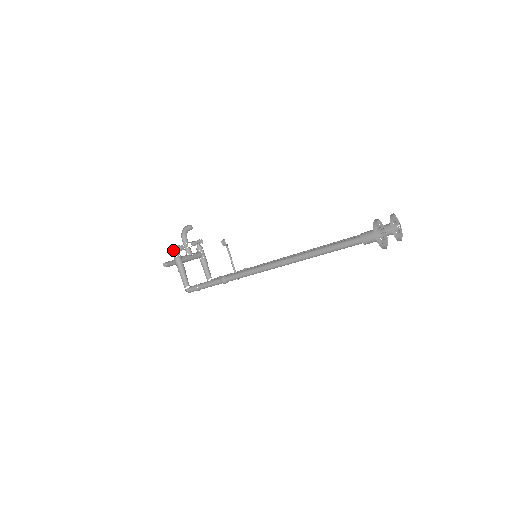
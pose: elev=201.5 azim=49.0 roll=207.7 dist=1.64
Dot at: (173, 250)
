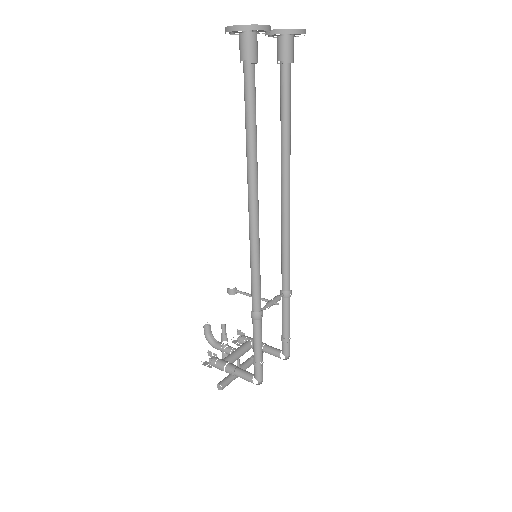
Dot at: occluded
